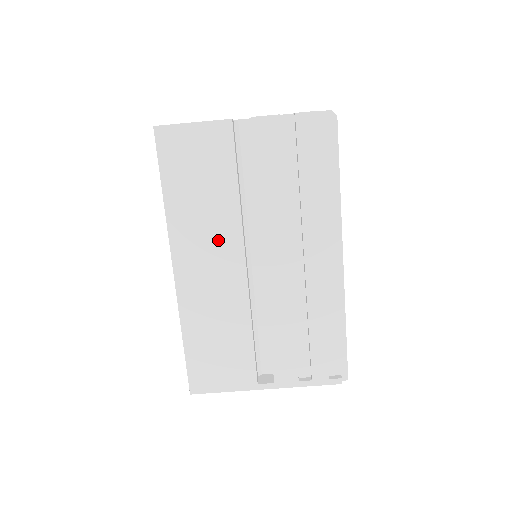
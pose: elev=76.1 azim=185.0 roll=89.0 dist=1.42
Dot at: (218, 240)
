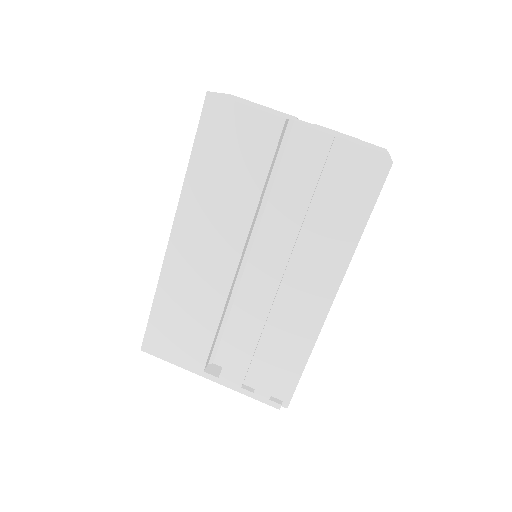
Dot at: (223, 228)
